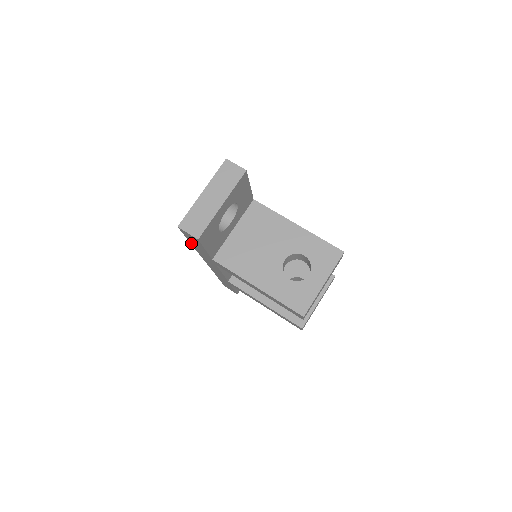
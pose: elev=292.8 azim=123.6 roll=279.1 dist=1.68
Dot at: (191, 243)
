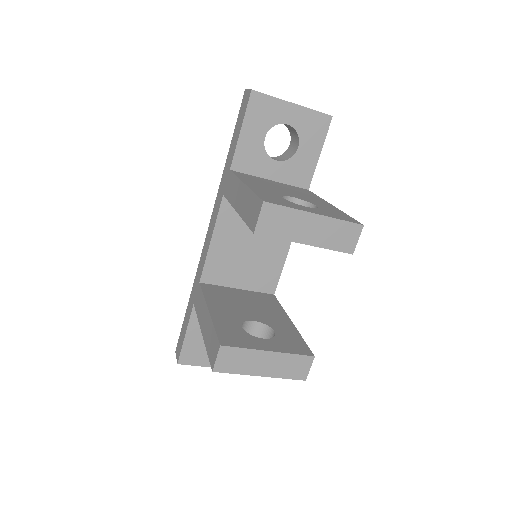
Dot at: (231, 143)
